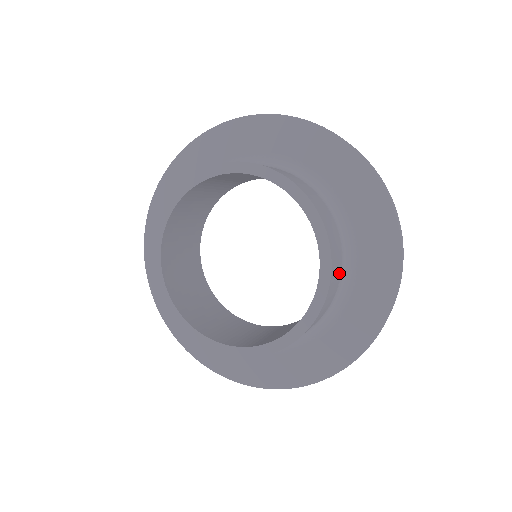
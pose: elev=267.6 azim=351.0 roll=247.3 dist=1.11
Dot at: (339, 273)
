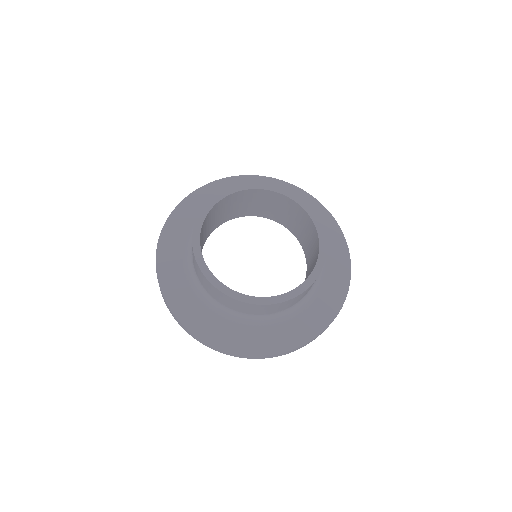
Dot at: occluded
